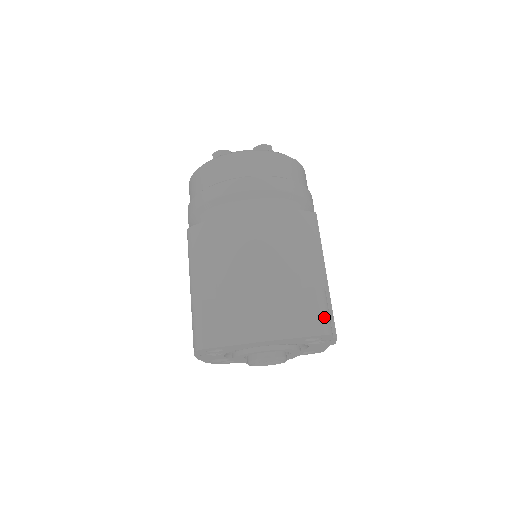
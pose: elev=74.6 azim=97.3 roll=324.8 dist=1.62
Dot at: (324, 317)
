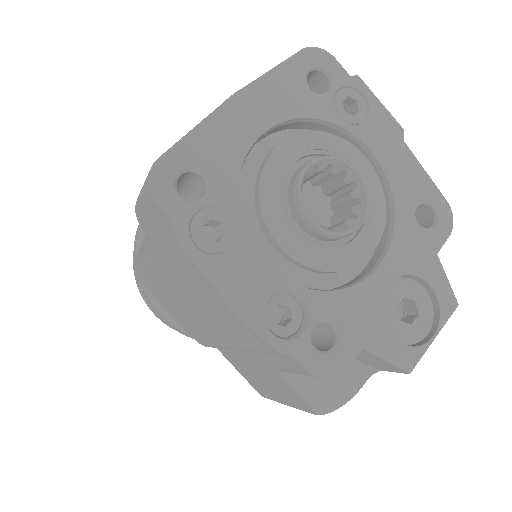
Dot at: occluded
